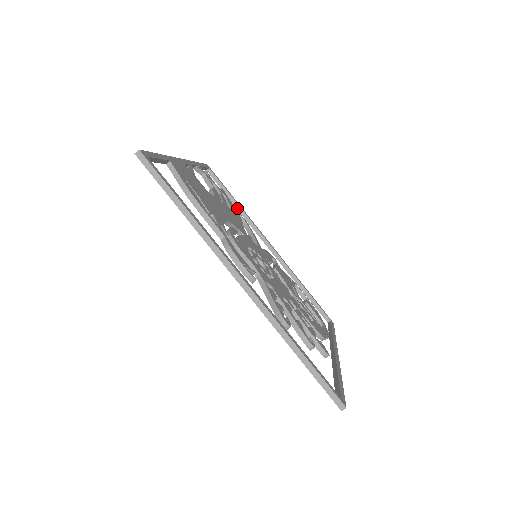
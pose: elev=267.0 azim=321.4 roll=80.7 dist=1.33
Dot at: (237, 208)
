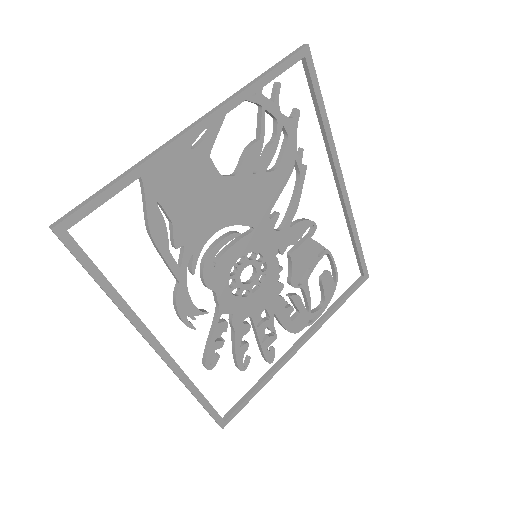
Dot at: (321, 127)
